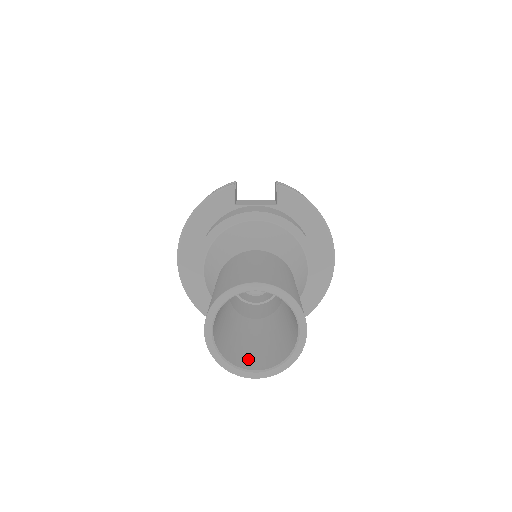
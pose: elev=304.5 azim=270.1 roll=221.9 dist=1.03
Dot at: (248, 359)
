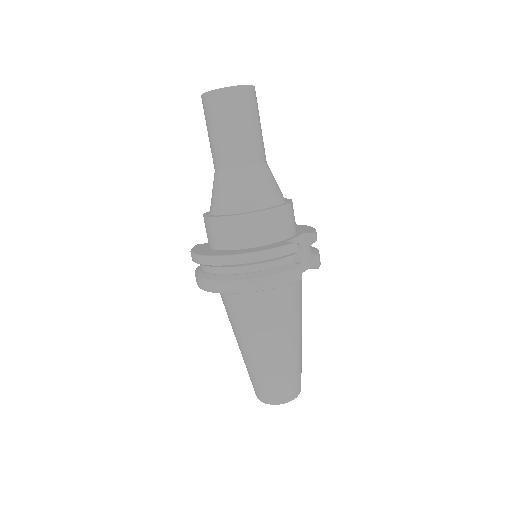
Dot at: (244, 99)
